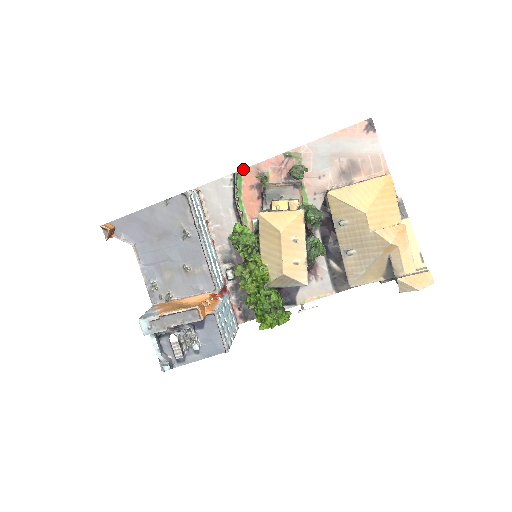
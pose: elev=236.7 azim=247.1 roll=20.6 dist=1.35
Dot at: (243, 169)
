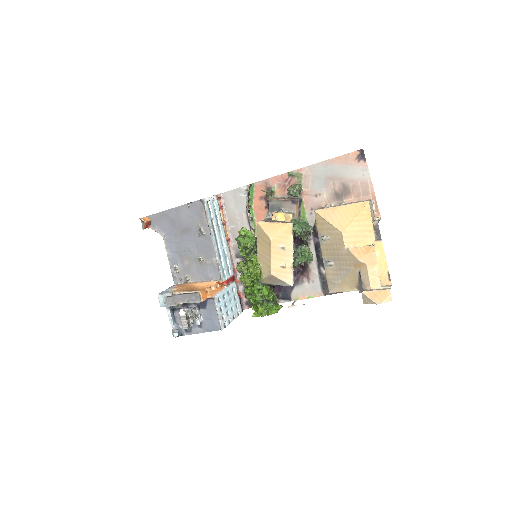
Dot at: (255, 182)
